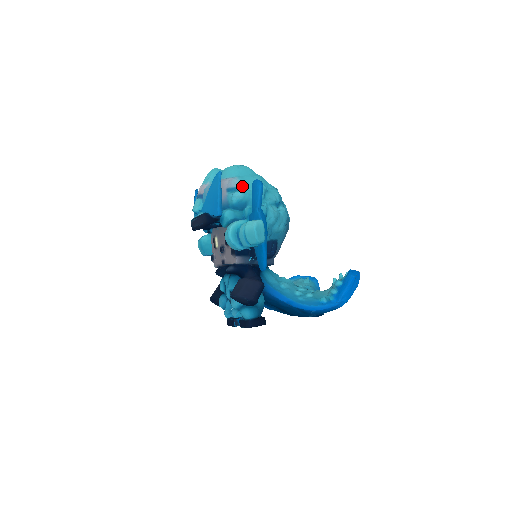
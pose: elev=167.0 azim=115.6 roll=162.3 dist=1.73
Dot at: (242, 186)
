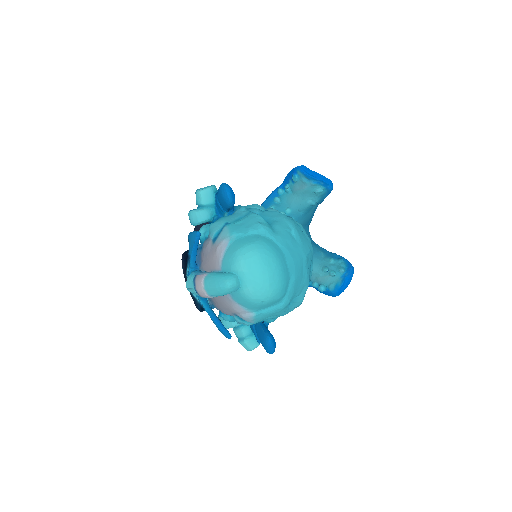
Dot at: occluded
